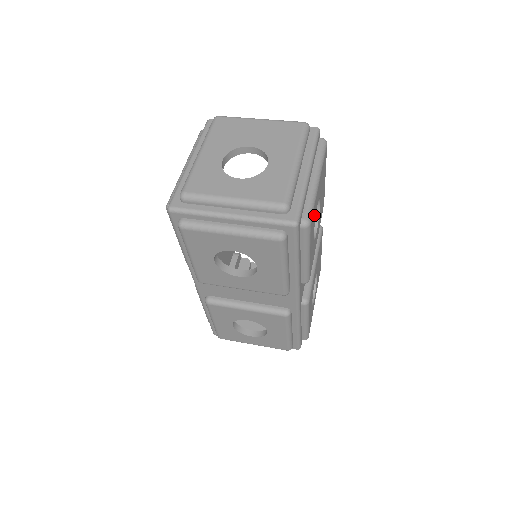
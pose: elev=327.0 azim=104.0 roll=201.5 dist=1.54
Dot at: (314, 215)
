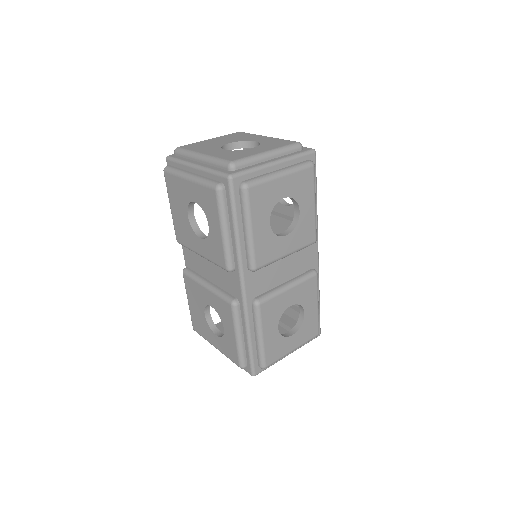
Dot at: occluded
